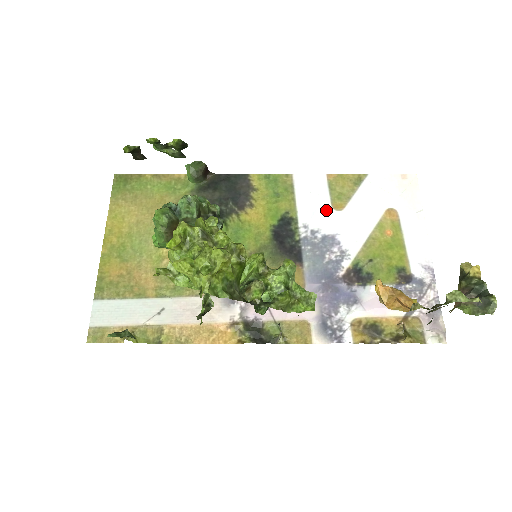
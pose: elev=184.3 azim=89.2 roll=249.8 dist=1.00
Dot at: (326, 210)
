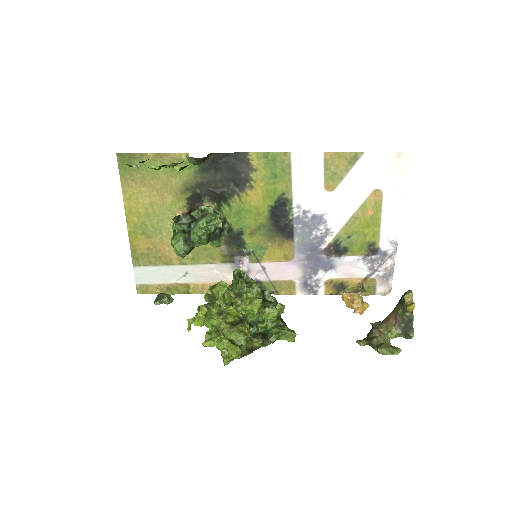
Dot at: (319, 191)
